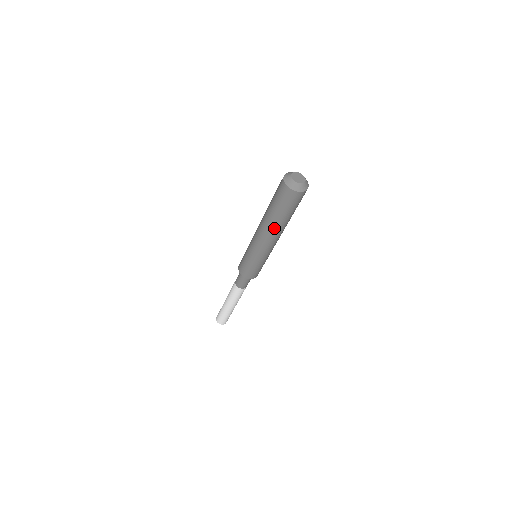
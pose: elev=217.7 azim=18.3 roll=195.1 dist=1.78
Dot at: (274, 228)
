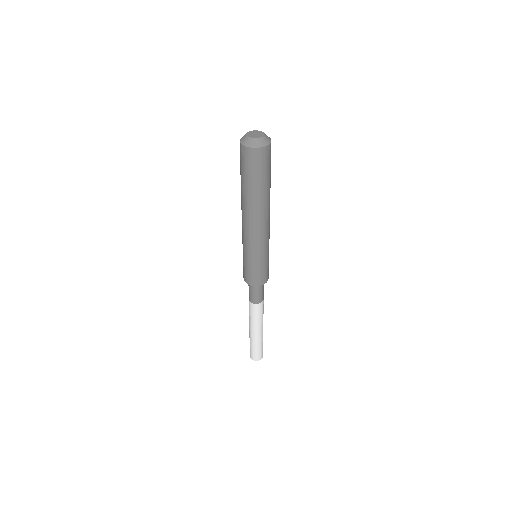
Dot at: (263, 206)
